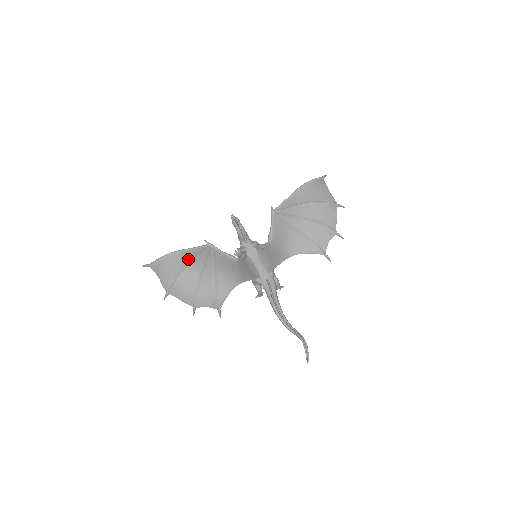
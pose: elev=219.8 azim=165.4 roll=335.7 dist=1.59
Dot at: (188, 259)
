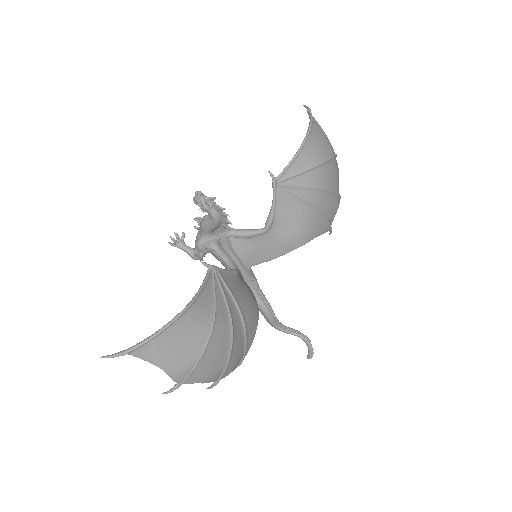
Dot at: (209, 314)
